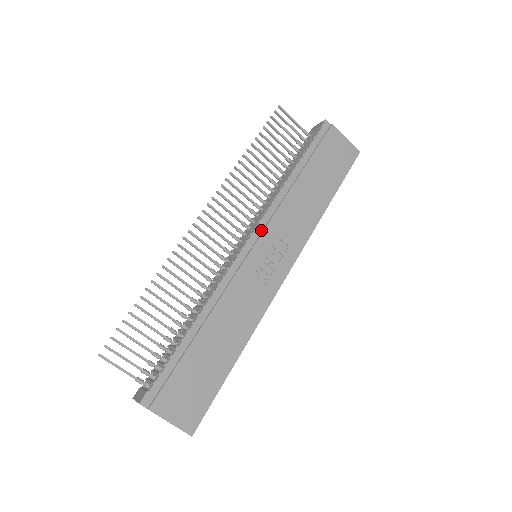
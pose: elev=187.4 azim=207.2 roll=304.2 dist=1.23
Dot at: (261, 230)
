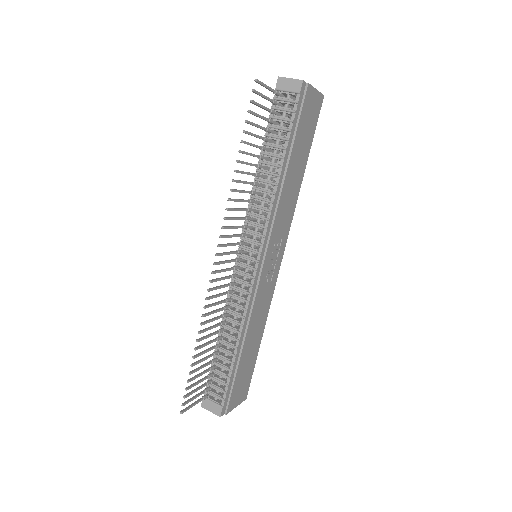
Dot at: (266, 243)
